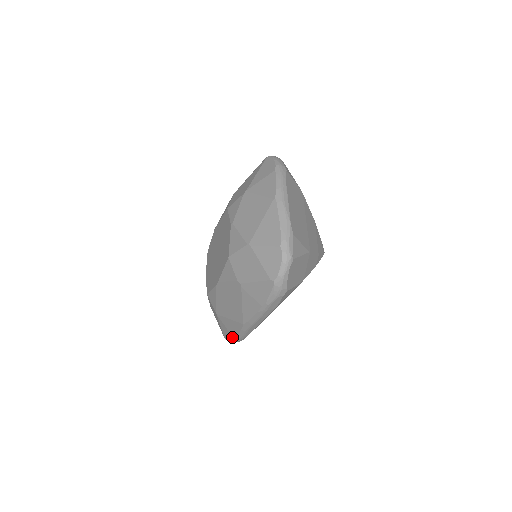
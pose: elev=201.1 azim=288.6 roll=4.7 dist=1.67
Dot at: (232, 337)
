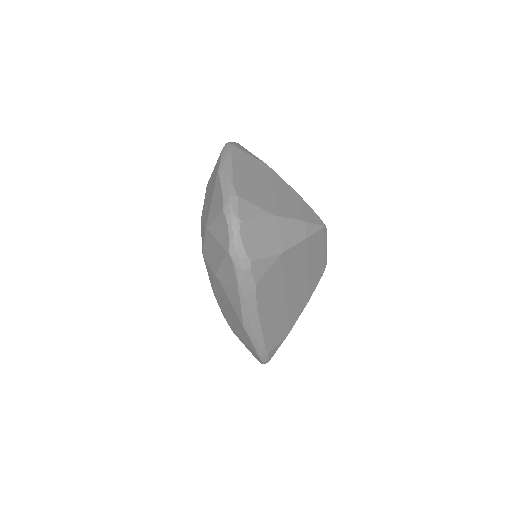
Dot at: (255, 353)
